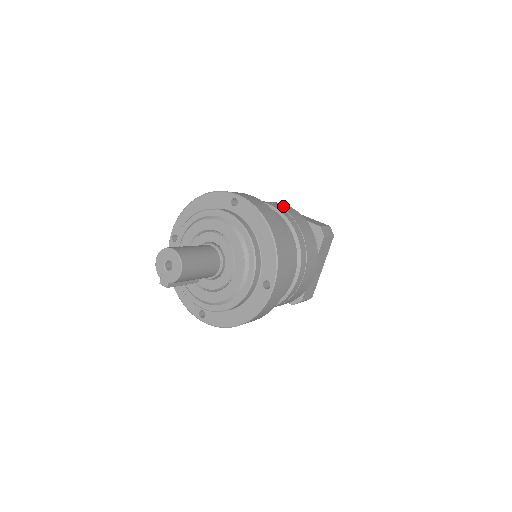
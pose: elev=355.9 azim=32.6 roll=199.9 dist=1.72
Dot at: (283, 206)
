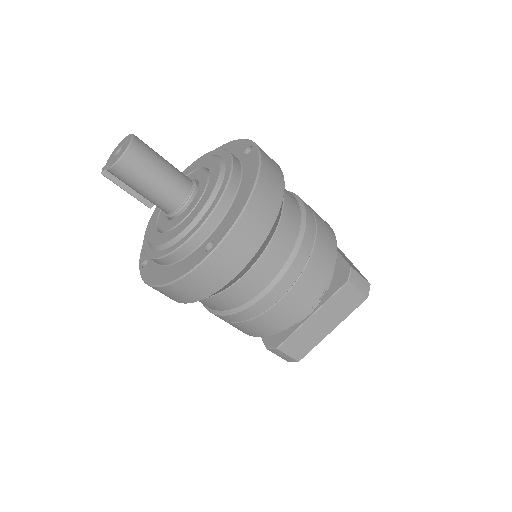
Dot at: (320, 217)
